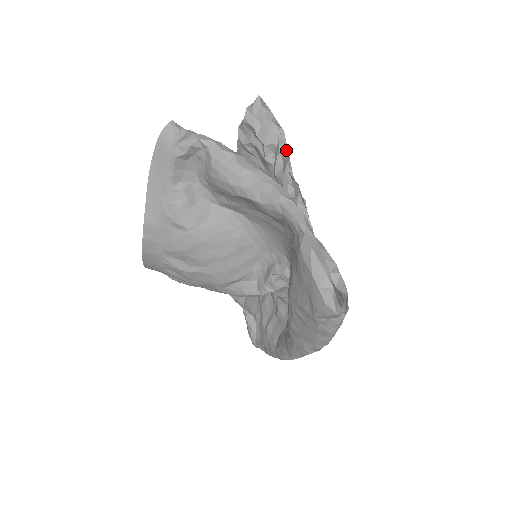
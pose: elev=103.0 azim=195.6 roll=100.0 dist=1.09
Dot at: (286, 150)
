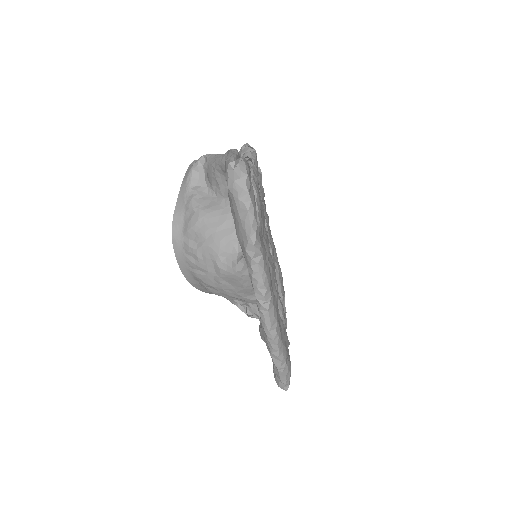
Dot at: occluded
